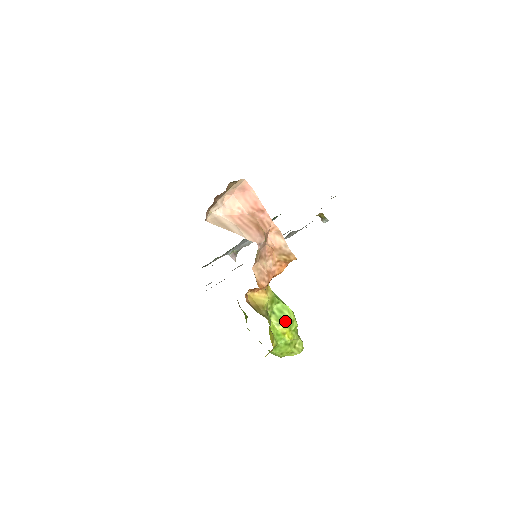
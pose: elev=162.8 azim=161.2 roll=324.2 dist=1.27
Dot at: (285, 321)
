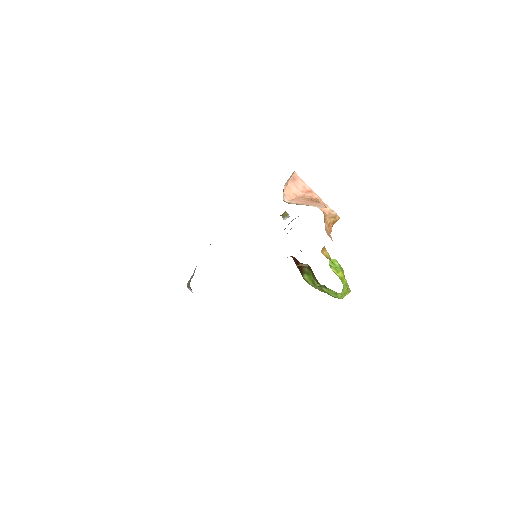
Dot at: (340, 269)
